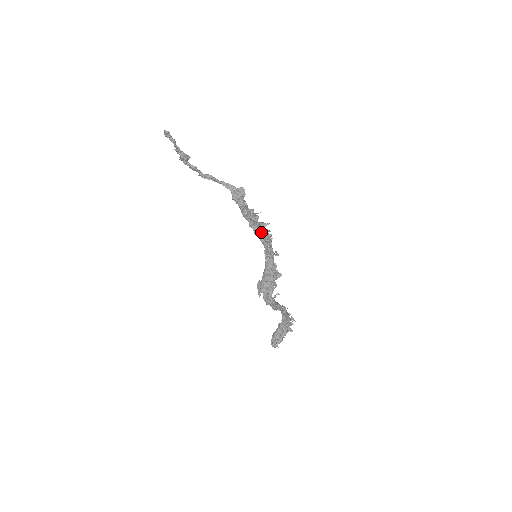
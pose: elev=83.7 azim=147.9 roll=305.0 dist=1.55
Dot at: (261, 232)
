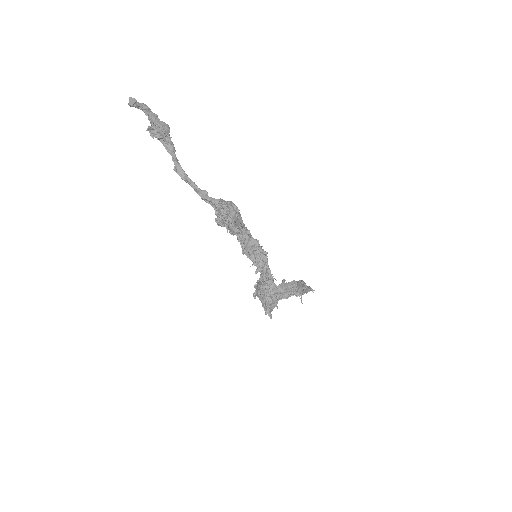
Dot at: (250, 257)
